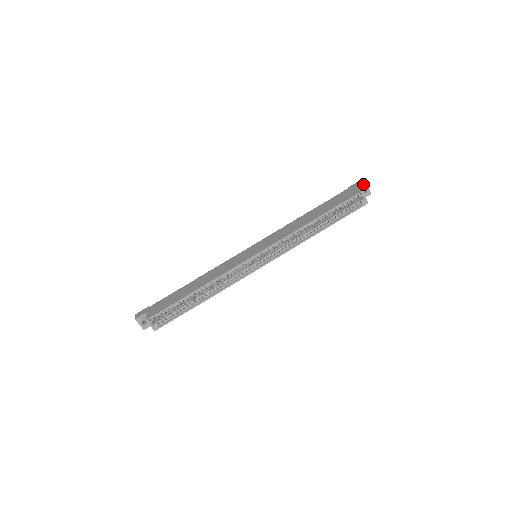
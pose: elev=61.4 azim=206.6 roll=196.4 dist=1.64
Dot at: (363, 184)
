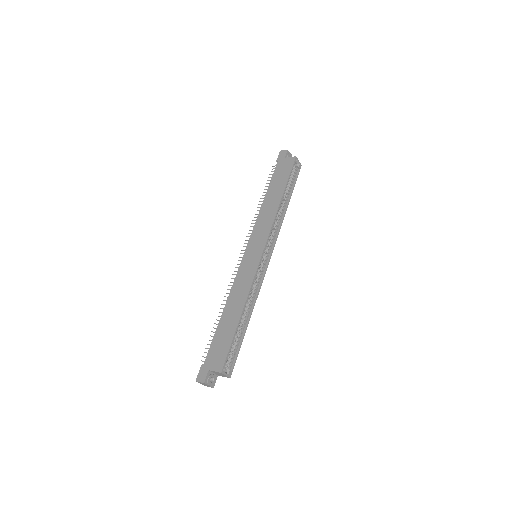
Dot at: (287, 153)
